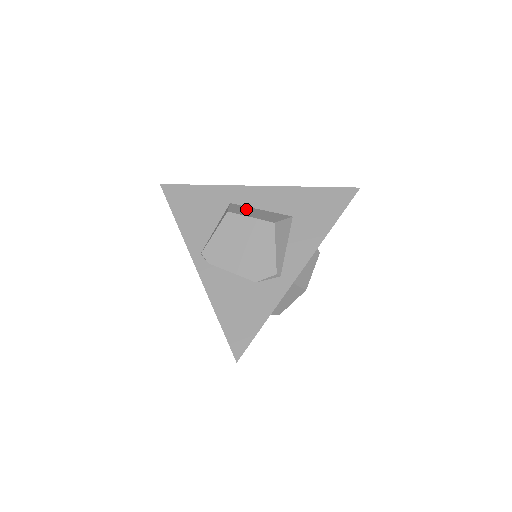
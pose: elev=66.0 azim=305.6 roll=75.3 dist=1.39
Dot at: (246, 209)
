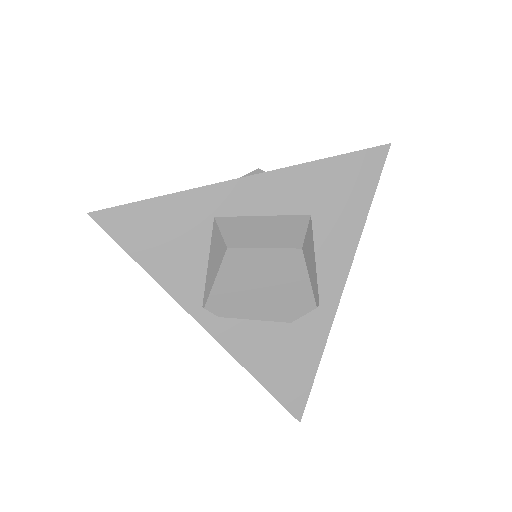
Dot at: (245, 226)
